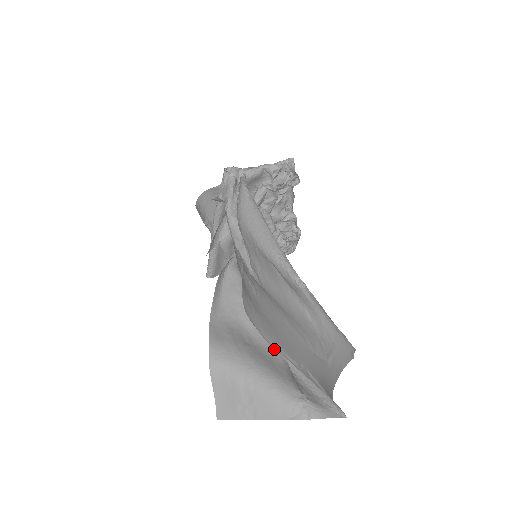
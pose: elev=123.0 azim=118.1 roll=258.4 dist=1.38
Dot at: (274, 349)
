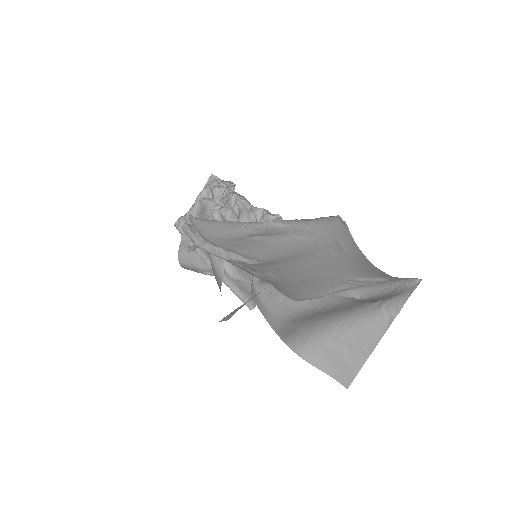
Dot at: (335, 300)
